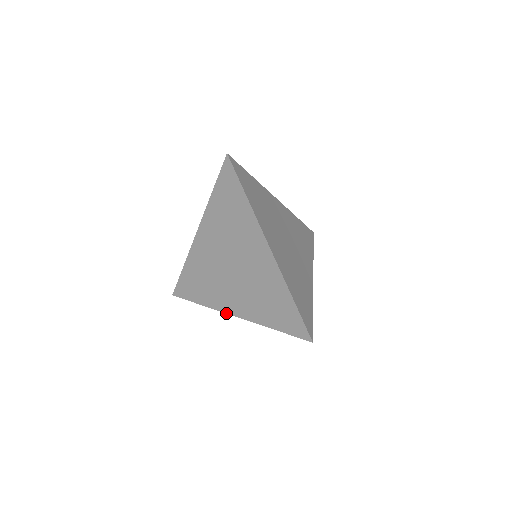
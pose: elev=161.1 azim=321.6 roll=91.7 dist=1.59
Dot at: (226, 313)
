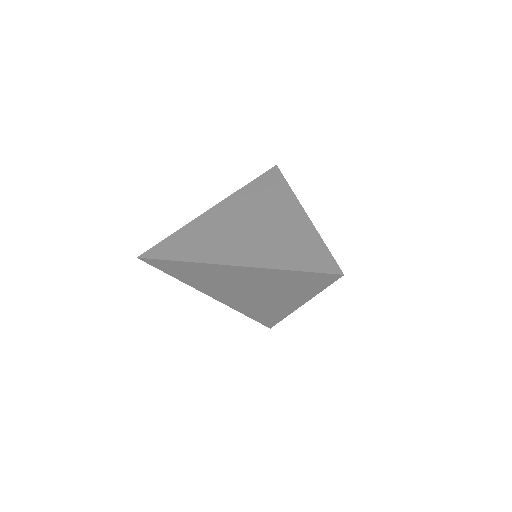
Dot at: occluded
